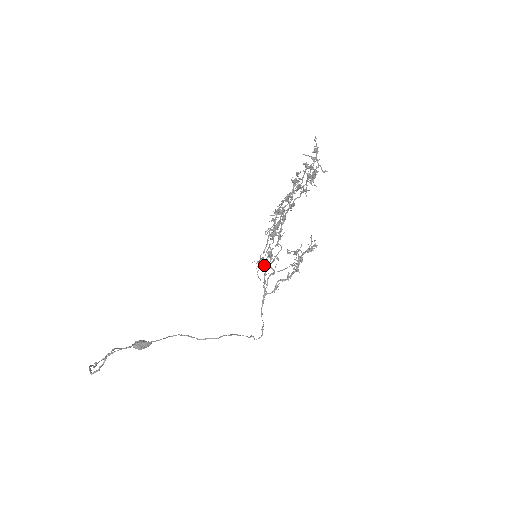
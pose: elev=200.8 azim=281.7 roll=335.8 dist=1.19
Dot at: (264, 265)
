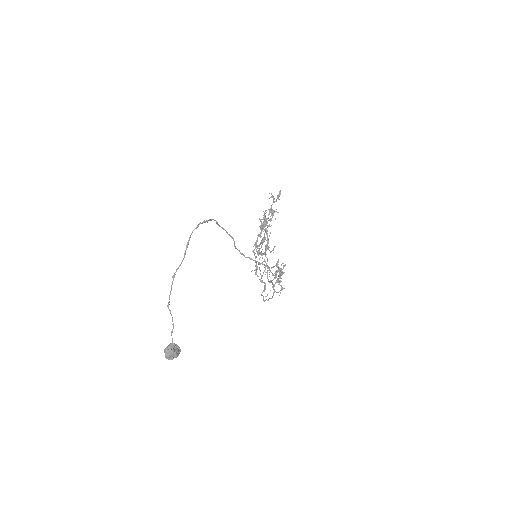
Dot at: (265, 254)
